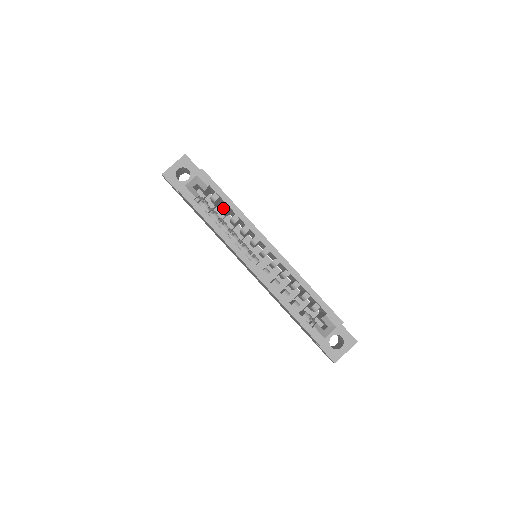
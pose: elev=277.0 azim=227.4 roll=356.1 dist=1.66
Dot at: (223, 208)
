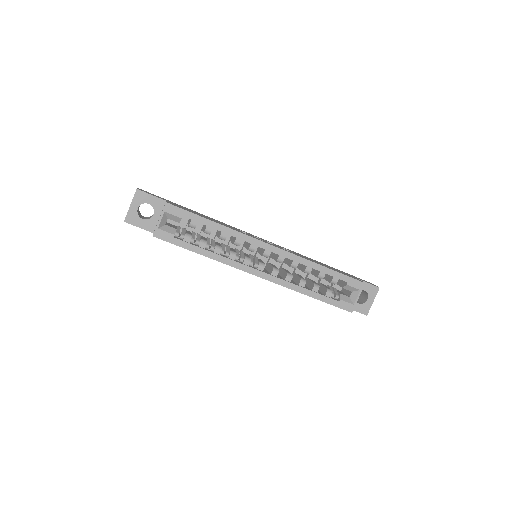
Dot at: (206, 231)
